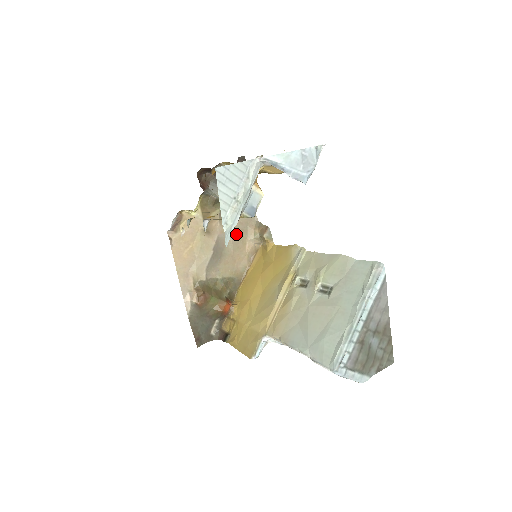
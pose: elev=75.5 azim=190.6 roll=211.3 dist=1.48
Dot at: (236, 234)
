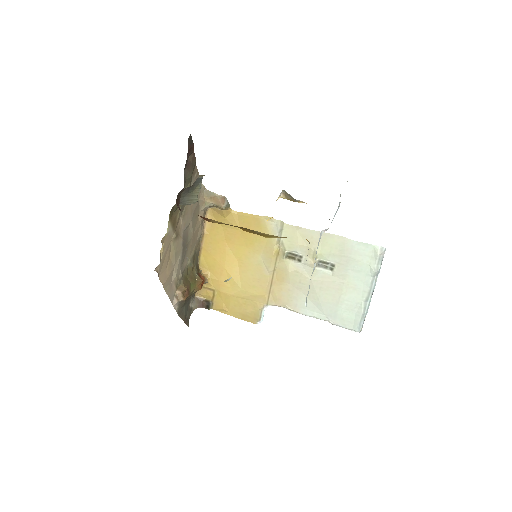
Dot at: (193, 215)
